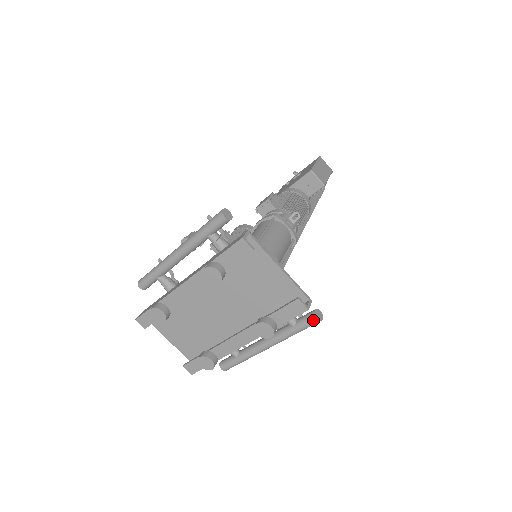
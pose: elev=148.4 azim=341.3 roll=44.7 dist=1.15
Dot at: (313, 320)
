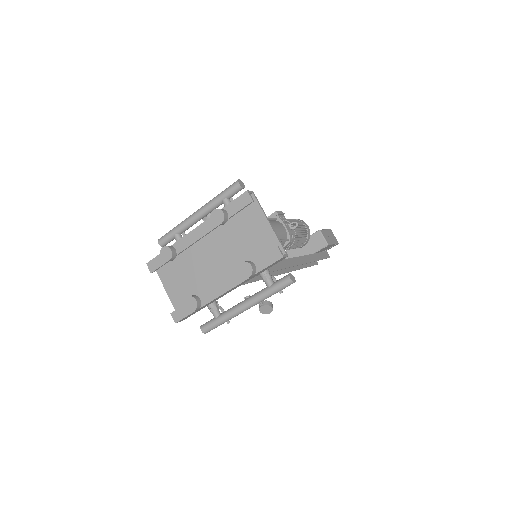
Dot at: (286, 280)
